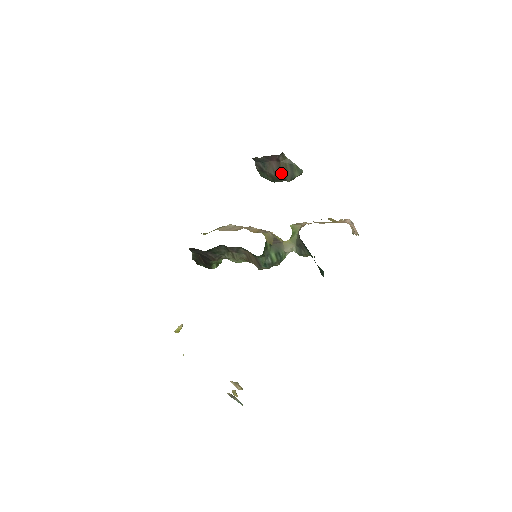
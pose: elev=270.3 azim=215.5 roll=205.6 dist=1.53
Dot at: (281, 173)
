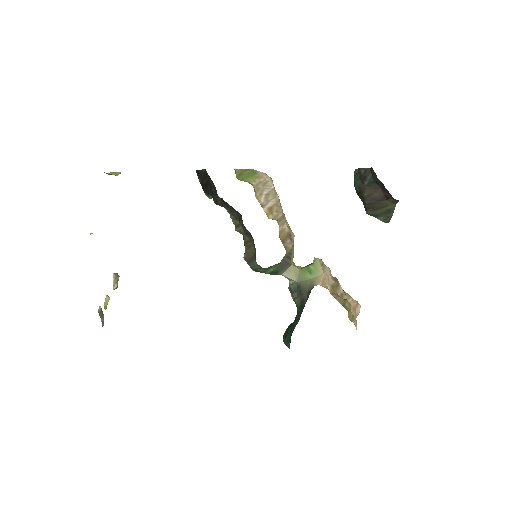
Dot at: (372, 203)
